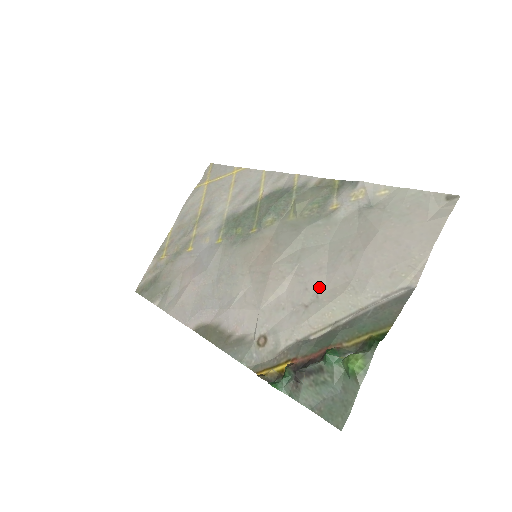
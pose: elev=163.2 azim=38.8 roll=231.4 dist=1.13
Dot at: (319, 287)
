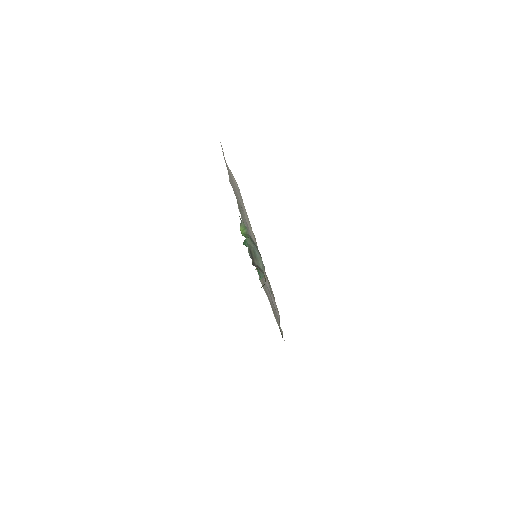
Dot at: (249, 230)
